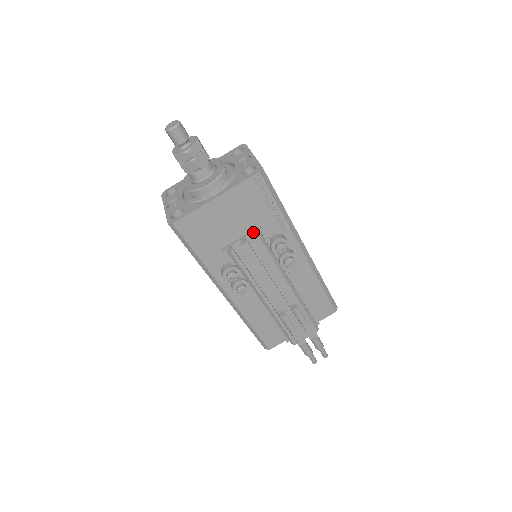
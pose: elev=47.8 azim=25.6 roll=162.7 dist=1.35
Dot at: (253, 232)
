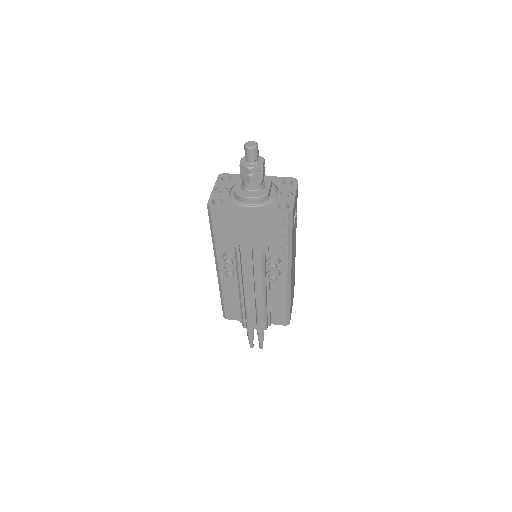
Dot at: (260, 245)
